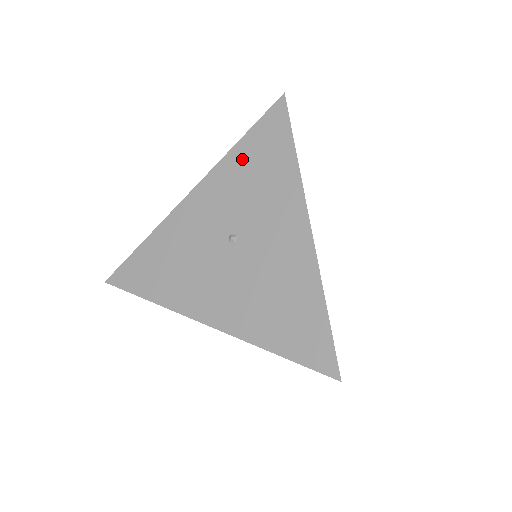
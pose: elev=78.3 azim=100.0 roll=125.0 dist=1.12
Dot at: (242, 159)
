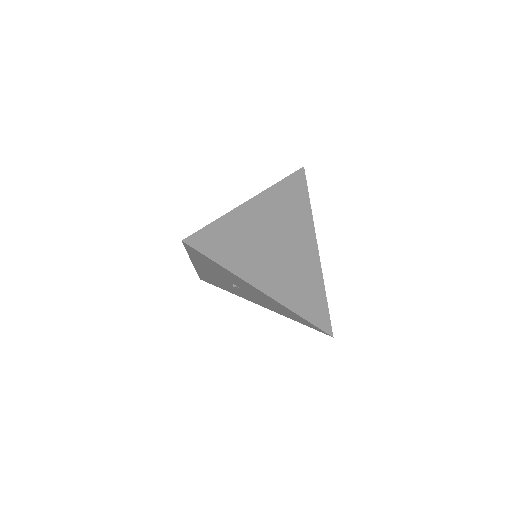
Dot at: occluded
